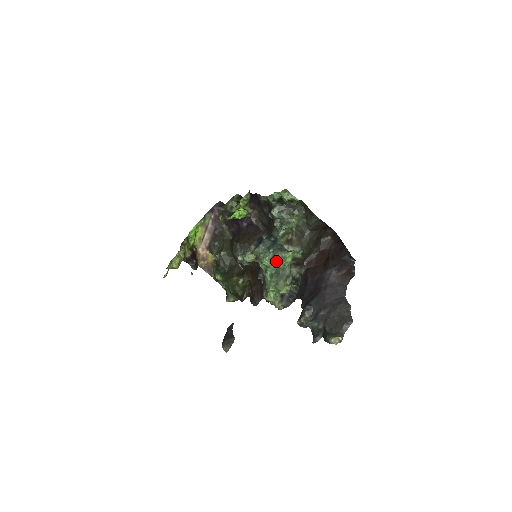
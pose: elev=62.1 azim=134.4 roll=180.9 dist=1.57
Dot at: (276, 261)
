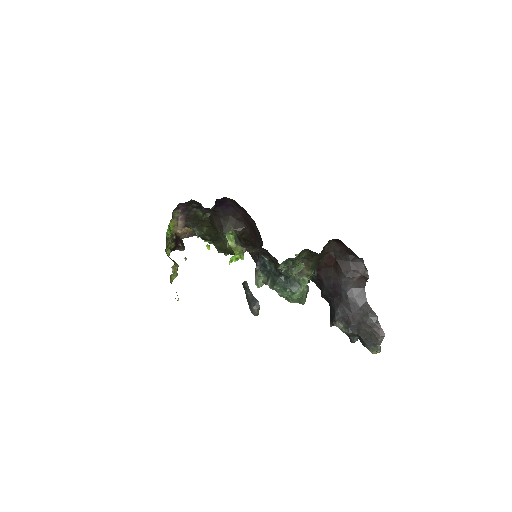
Dot at: (296, 297)
